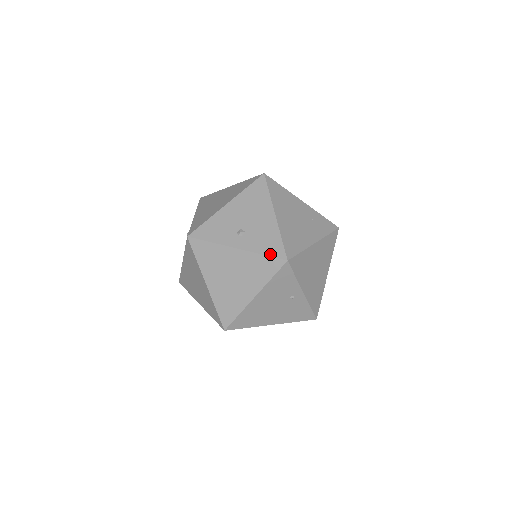
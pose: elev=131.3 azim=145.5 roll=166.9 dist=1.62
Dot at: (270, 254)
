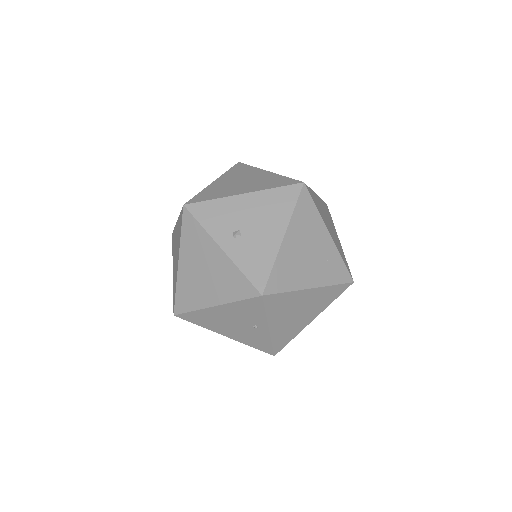
Dot at: (250, 277)
